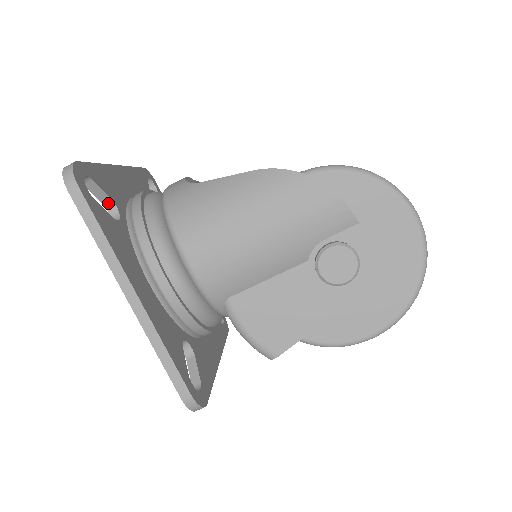
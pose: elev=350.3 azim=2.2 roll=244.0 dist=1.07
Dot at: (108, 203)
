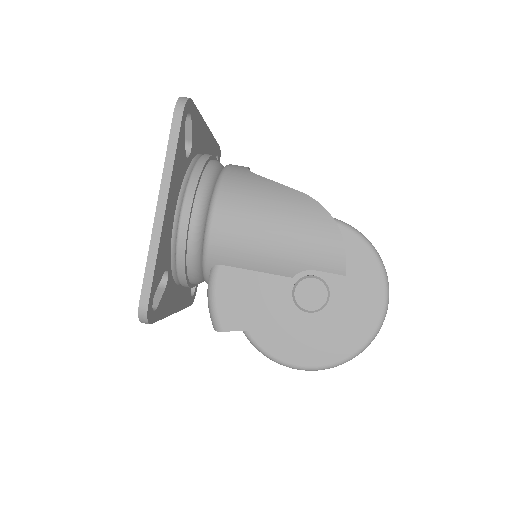
Dot at: (188, 142)
